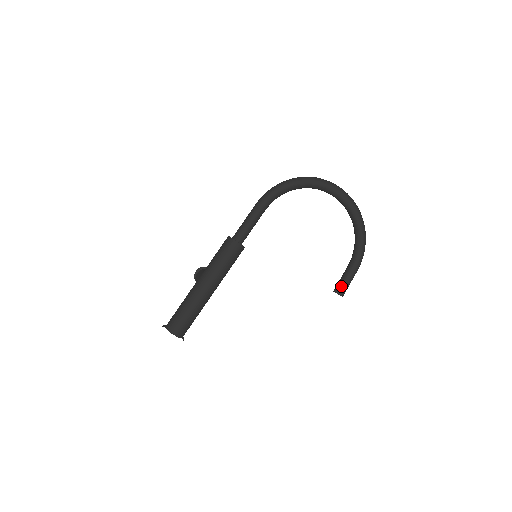
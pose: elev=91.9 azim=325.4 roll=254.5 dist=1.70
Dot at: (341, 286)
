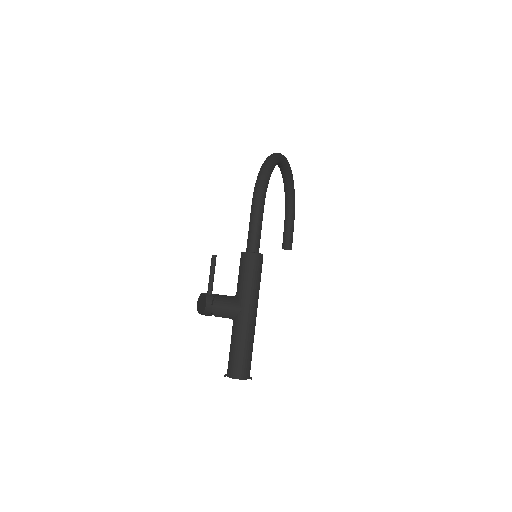
Dot at: (291, 242)
